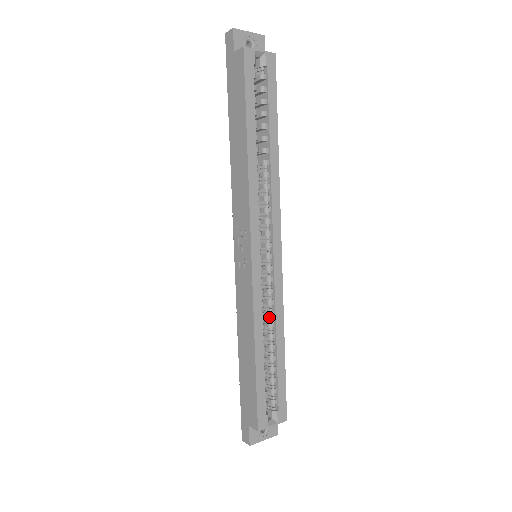
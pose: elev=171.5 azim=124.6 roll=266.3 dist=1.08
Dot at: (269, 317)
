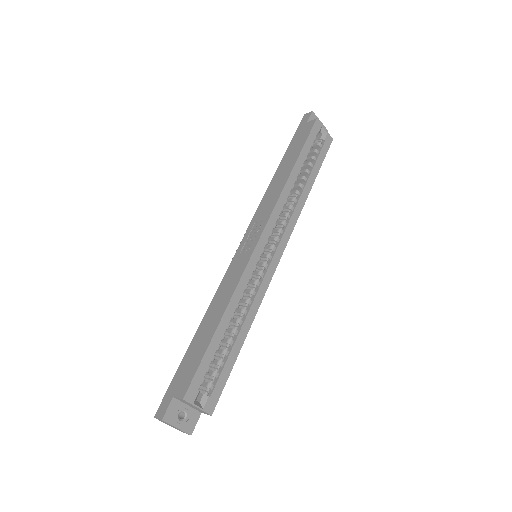
Dot at: (245, 304)
